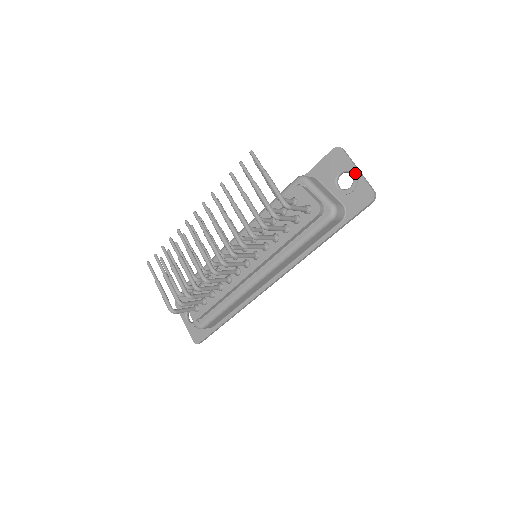
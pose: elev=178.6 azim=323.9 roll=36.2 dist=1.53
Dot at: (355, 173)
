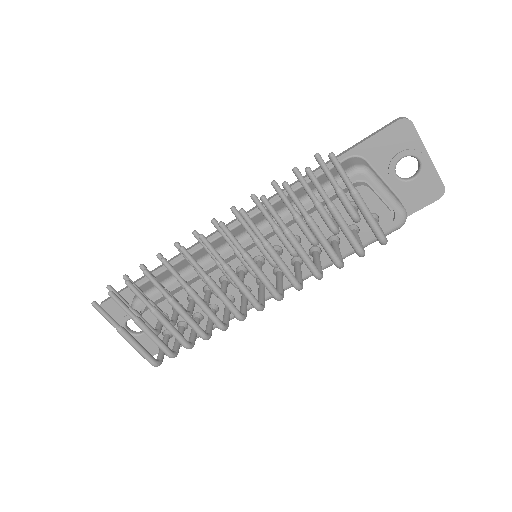
Dot at: (426, 160)
